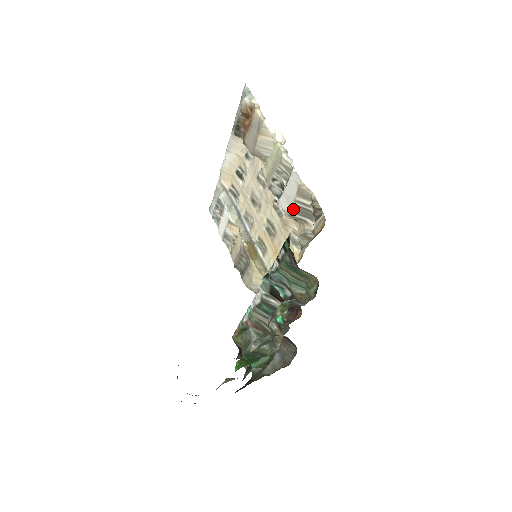
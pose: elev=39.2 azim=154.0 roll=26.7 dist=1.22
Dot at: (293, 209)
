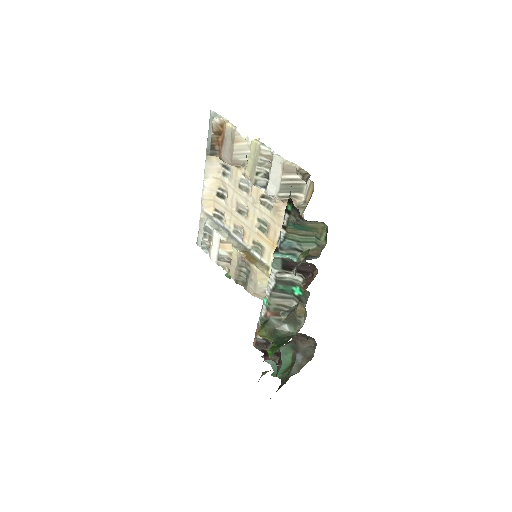
Dot at: (282, 189)
